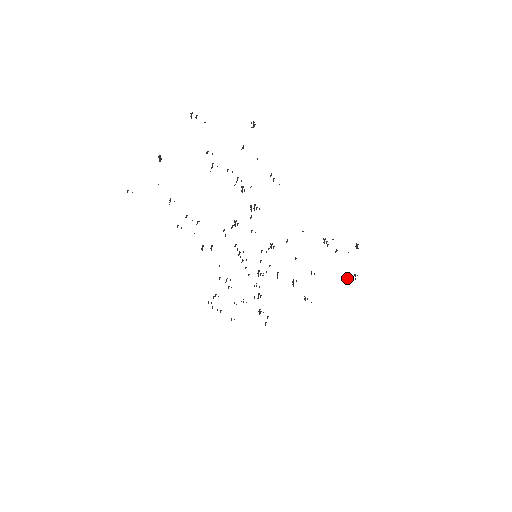
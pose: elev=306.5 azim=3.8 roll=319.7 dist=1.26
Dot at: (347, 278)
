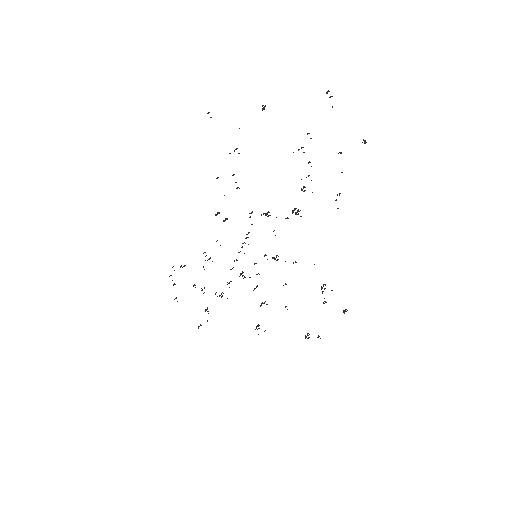
Dot at: (309, 334)
